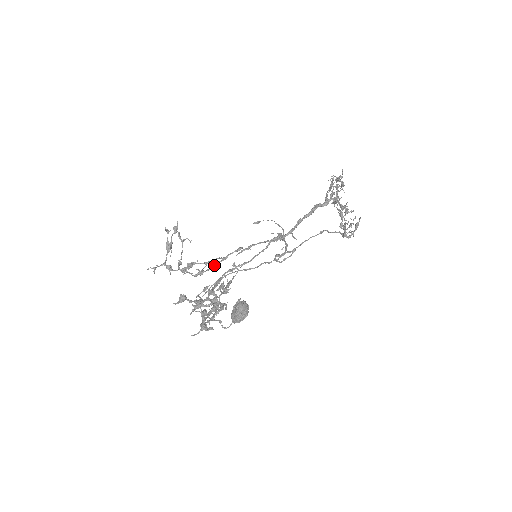
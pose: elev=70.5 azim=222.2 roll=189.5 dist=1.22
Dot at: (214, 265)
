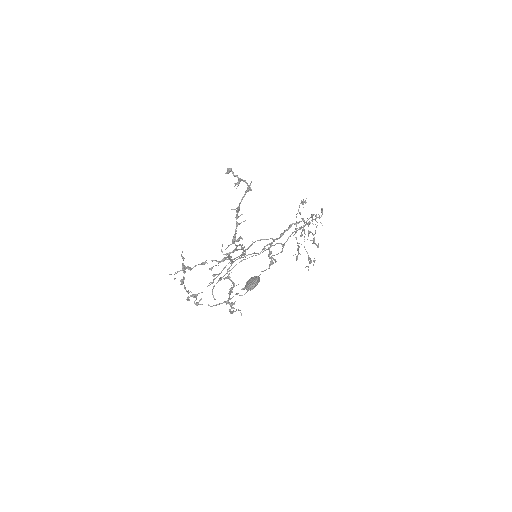
Dot at: (224, 268)
